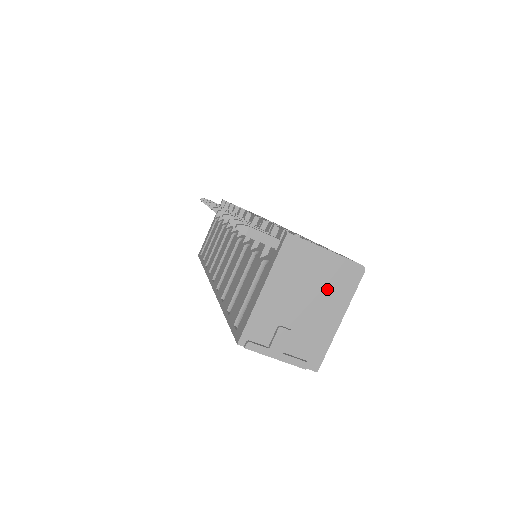
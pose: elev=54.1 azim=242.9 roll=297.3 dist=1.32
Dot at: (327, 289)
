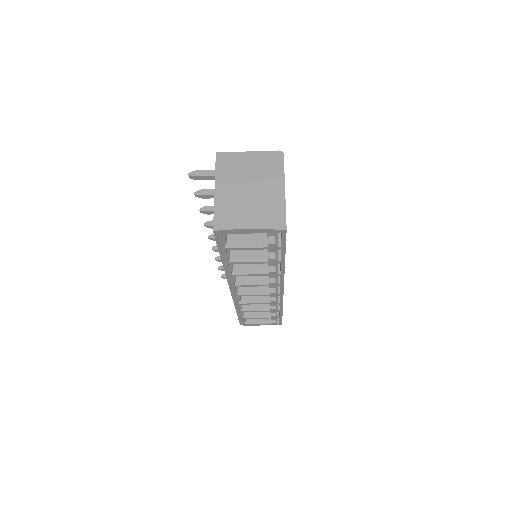
Dot at: (262, 174)
